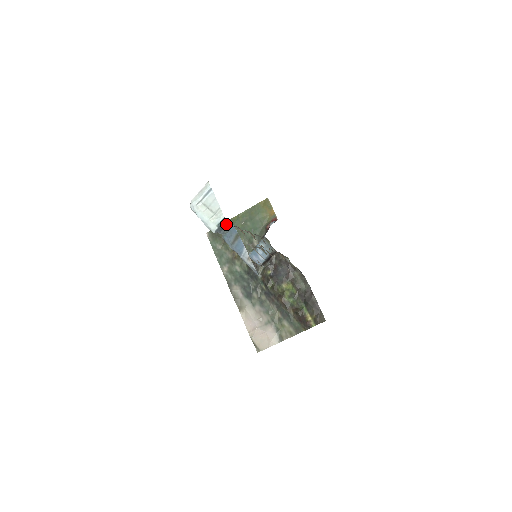
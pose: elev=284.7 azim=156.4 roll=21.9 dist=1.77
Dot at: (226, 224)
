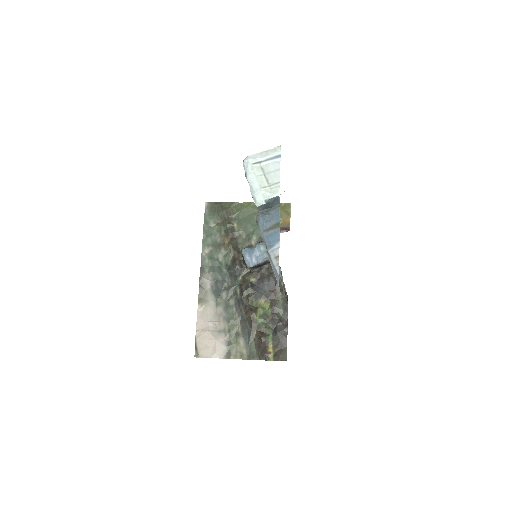
Dot at: (273, 205)
